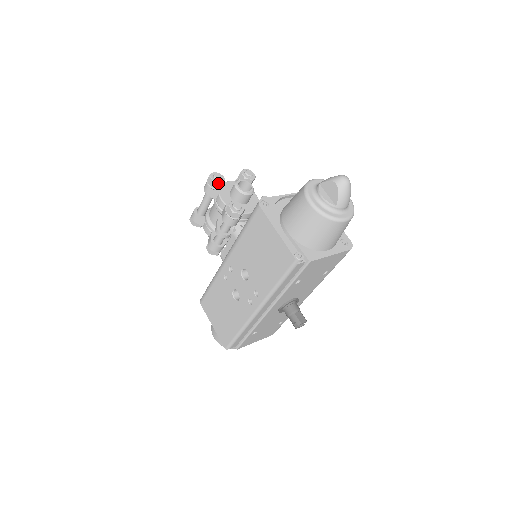
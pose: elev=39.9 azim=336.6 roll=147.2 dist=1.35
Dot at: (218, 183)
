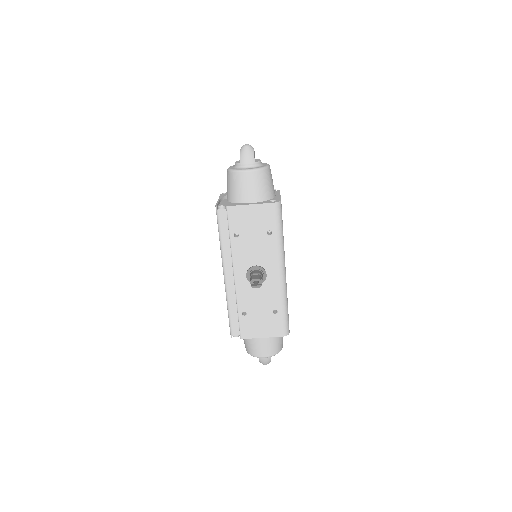
Dot at: occluded
